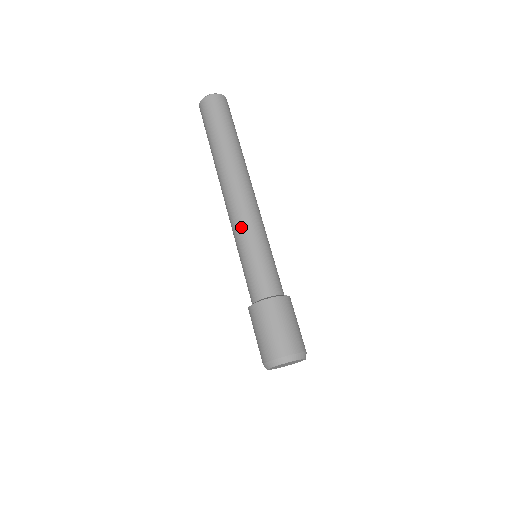
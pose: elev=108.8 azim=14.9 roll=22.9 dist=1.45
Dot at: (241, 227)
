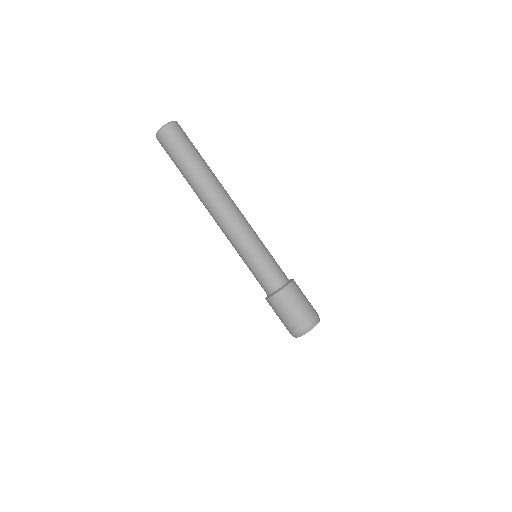
Dot at: (232, 245)
